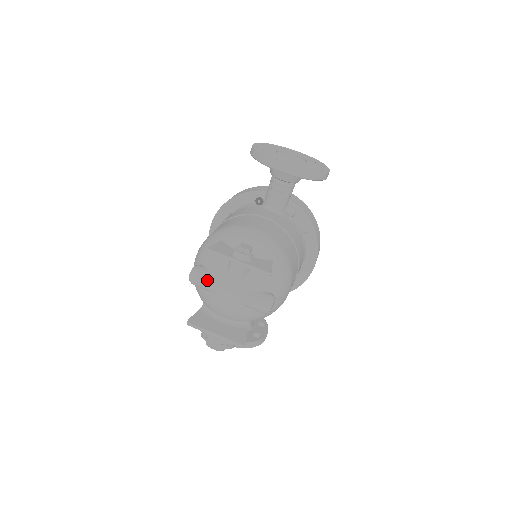
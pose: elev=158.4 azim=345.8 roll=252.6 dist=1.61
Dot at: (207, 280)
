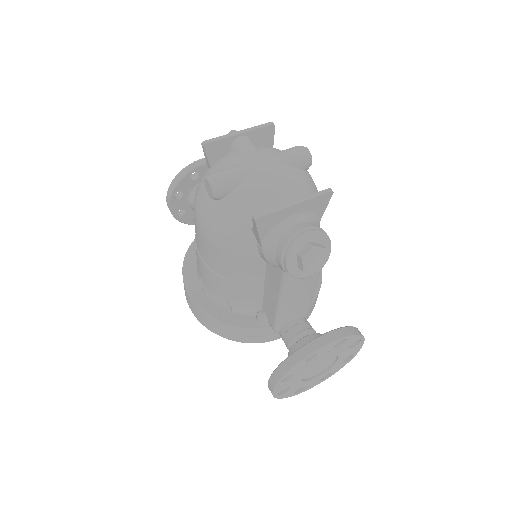
Dot at: (229, 168)
